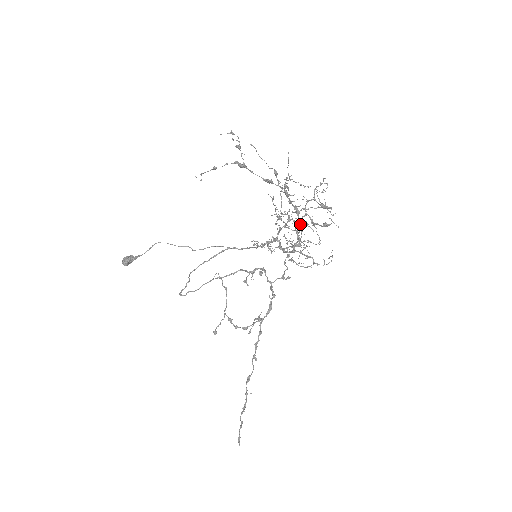
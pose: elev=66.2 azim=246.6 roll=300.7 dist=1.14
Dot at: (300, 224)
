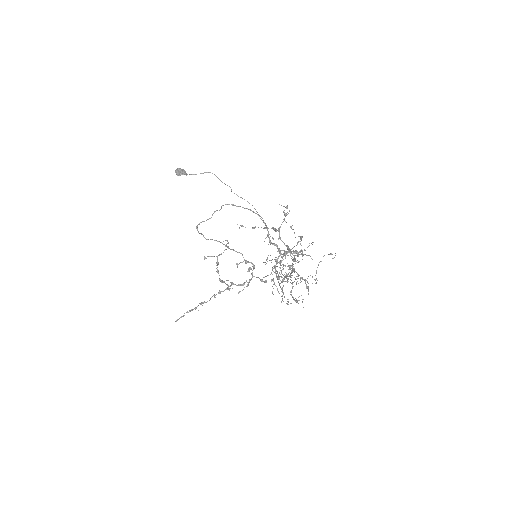
Dot at: (288, 279)
